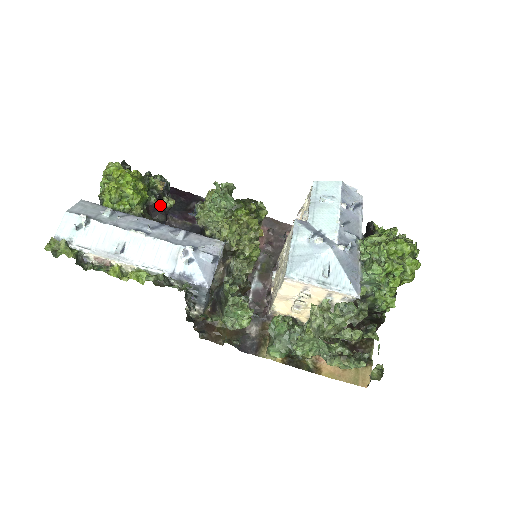
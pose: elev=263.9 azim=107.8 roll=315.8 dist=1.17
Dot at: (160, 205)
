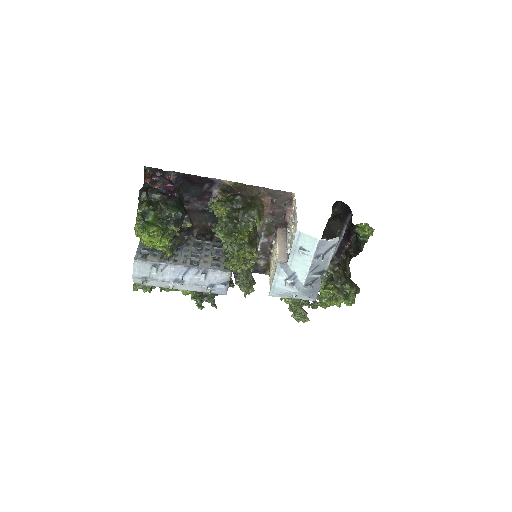
Dot at: (182, 230)
